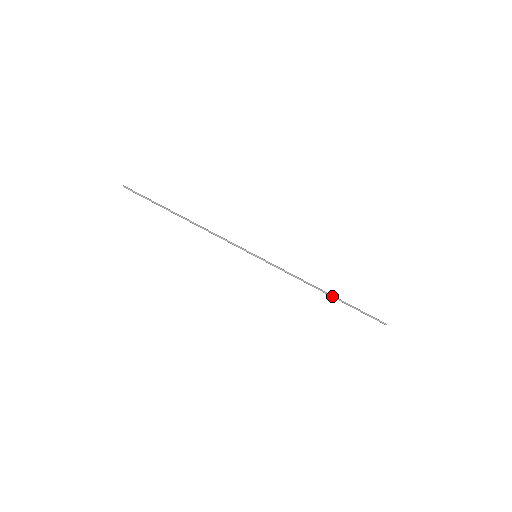
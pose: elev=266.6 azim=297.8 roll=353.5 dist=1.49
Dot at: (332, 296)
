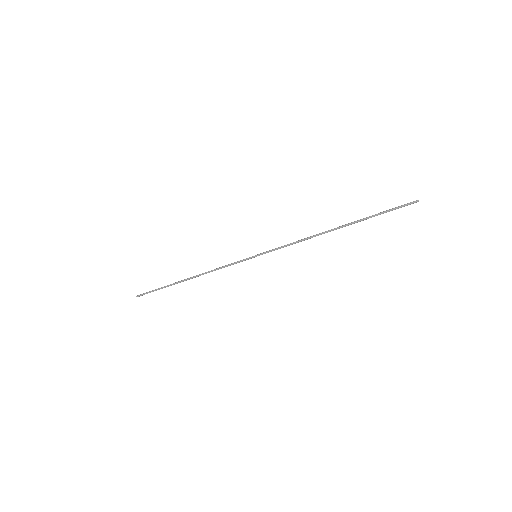
Dot at: occluded
